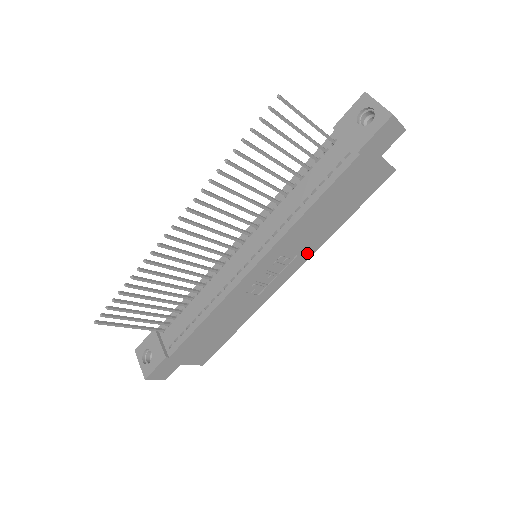
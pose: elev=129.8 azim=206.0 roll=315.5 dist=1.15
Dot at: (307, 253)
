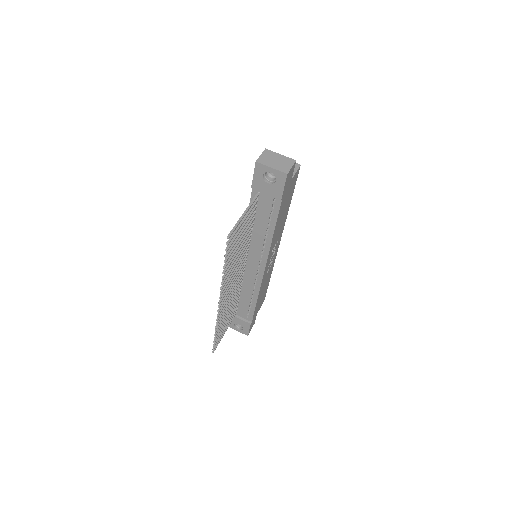
Dot at: (281, 232)
